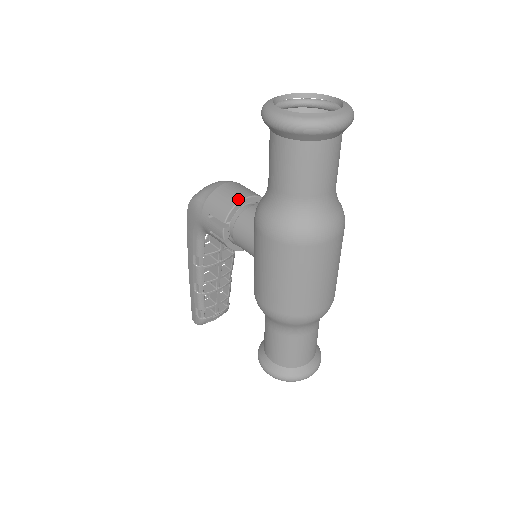
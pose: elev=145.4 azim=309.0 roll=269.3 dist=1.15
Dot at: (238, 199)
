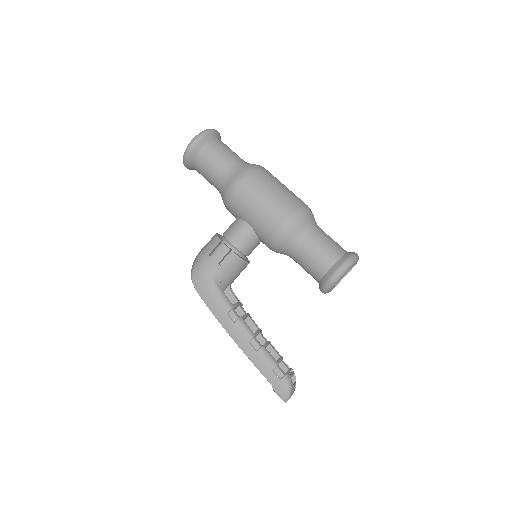
Dot at: (214, 235)
